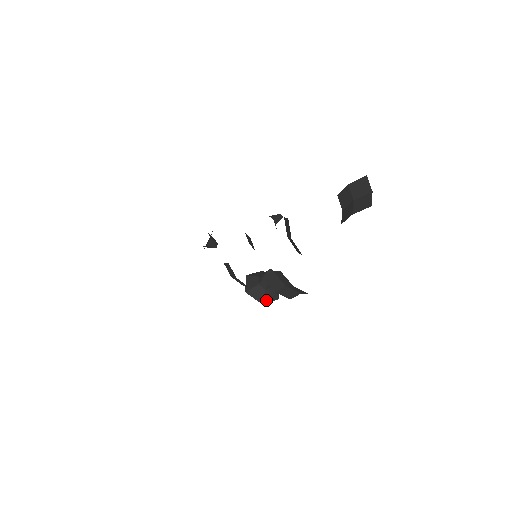
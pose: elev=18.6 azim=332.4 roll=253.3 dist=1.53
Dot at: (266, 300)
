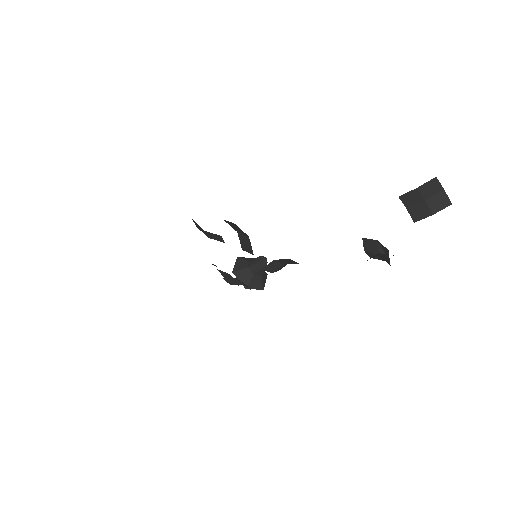
Dot at: (264, 284)
